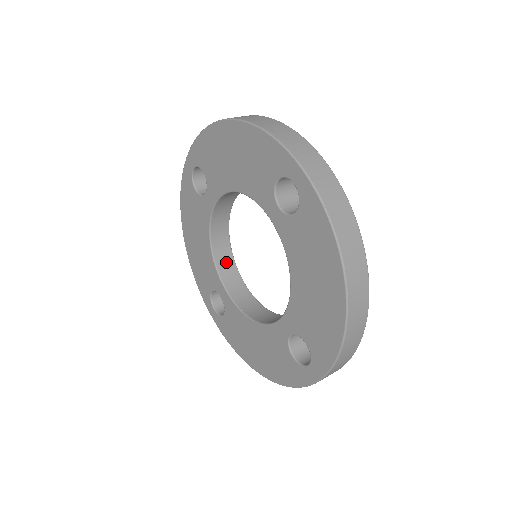
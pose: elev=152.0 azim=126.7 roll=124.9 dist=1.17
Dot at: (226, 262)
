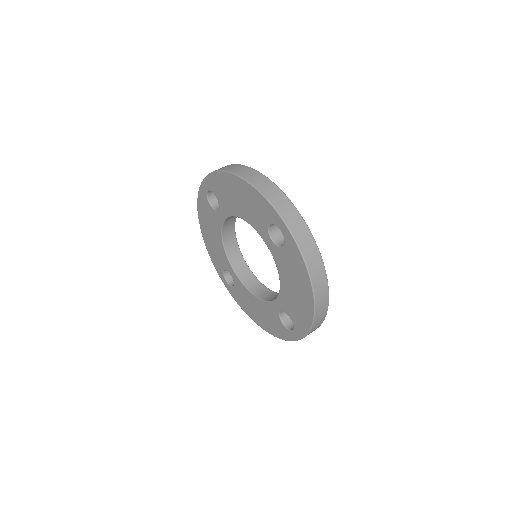
Dot at: (234, 252)
